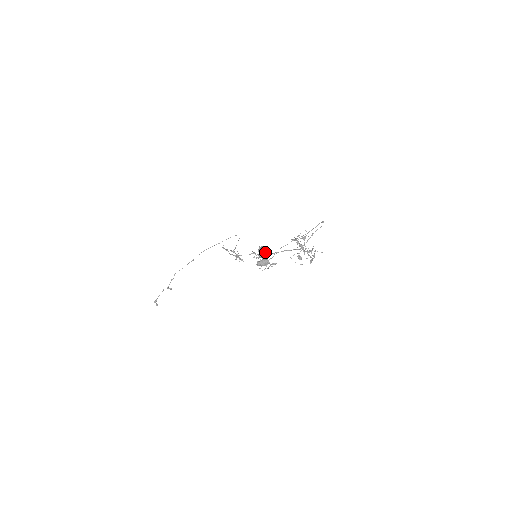
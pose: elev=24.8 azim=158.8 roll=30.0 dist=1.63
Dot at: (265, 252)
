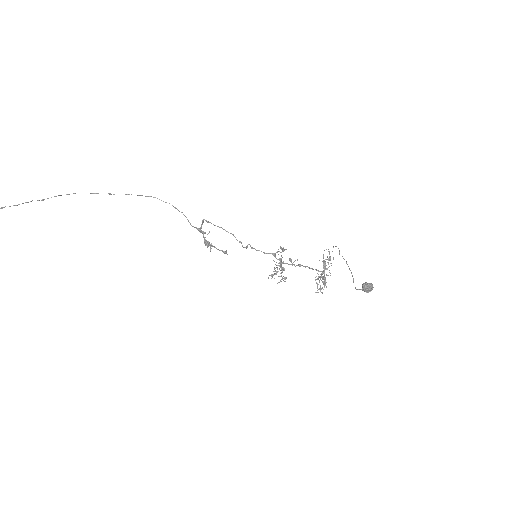
Dot at: occluded
